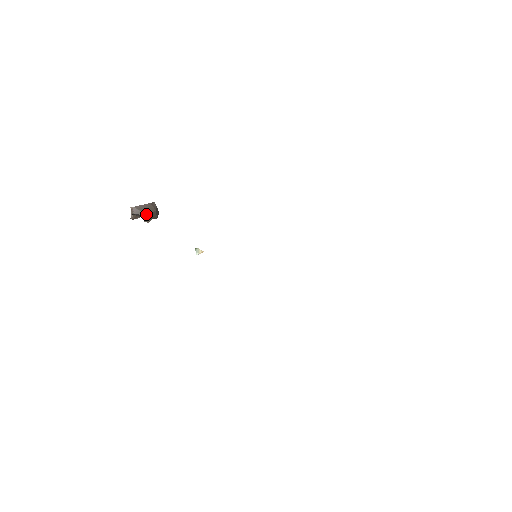
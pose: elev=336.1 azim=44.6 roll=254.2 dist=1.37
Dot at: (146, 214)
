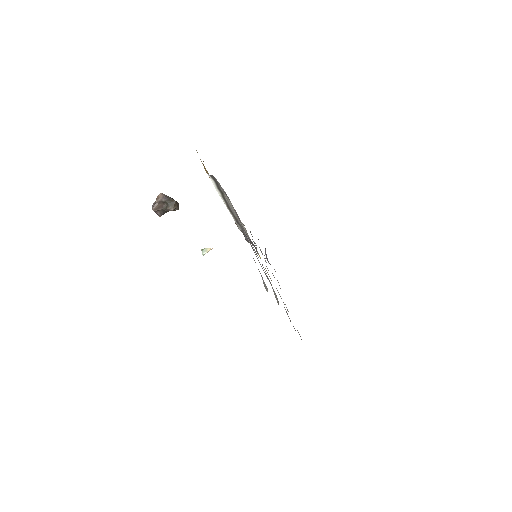
Dot at: (174, 200)
